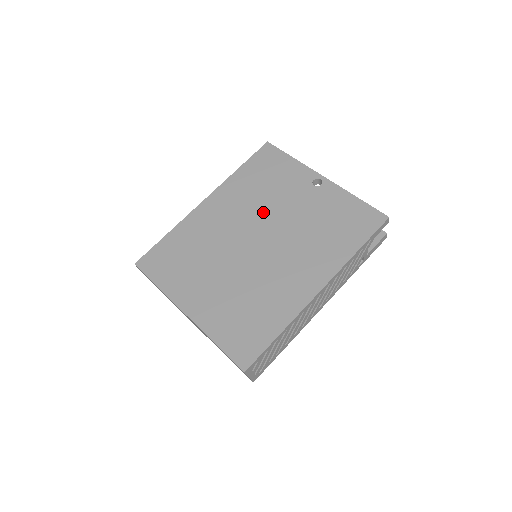
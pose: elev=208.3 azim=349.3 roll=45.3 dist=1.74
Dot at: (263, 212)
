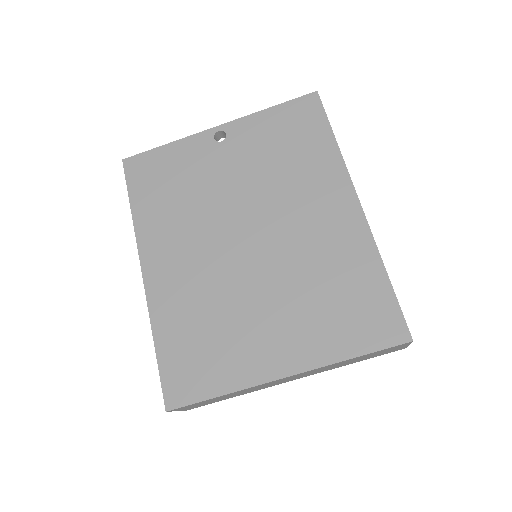
Dot at: (213, 212)
